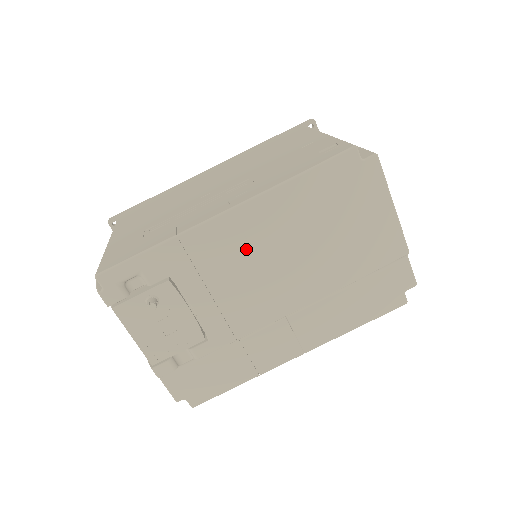
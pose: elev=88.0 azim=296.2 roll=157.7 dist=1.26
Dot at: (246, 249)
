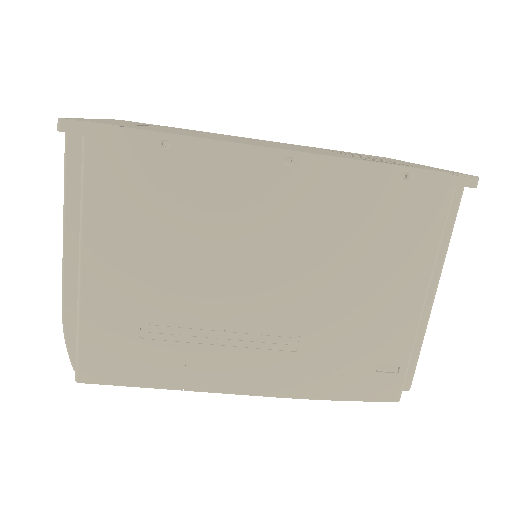
Dot at: occluded
